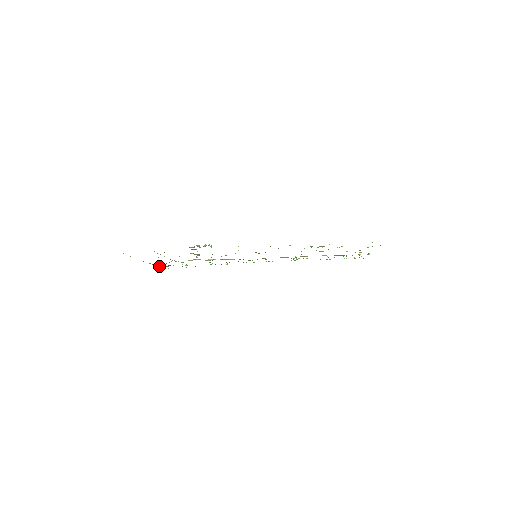
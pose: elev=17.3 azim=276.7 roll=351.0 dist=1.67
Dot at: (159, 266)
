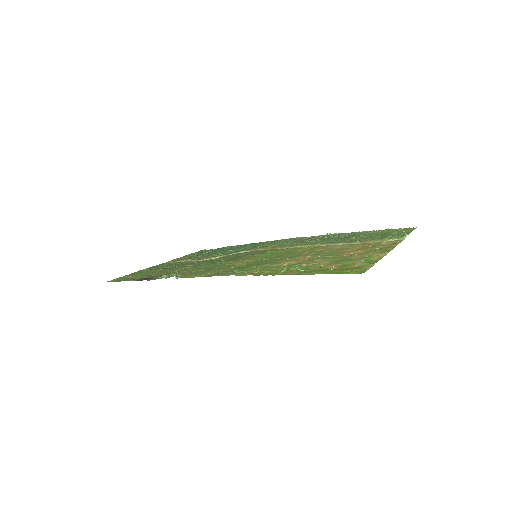
Dot at: (188, 254)
